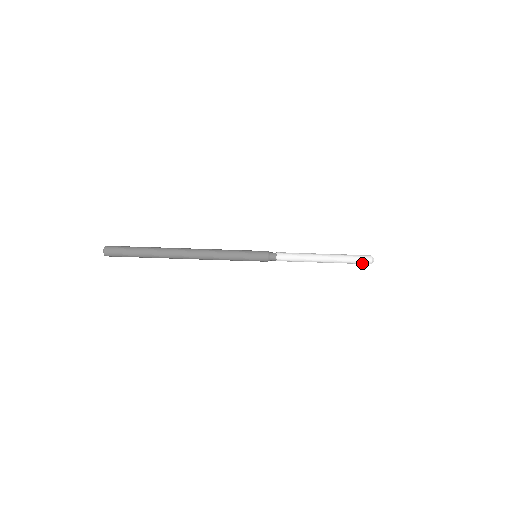
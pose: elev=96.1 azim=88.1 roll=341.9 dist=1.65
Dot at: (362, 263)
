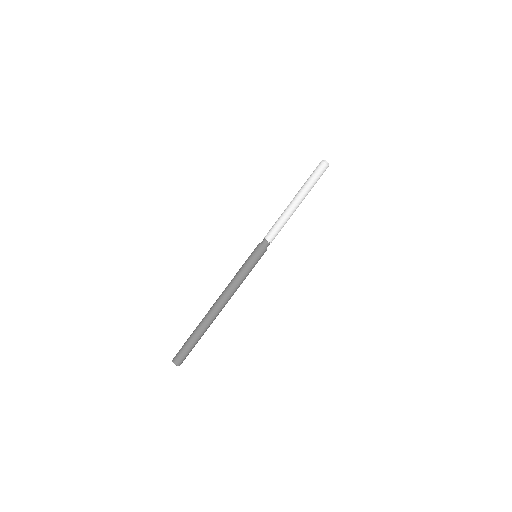
Dot at: (322, 173)
